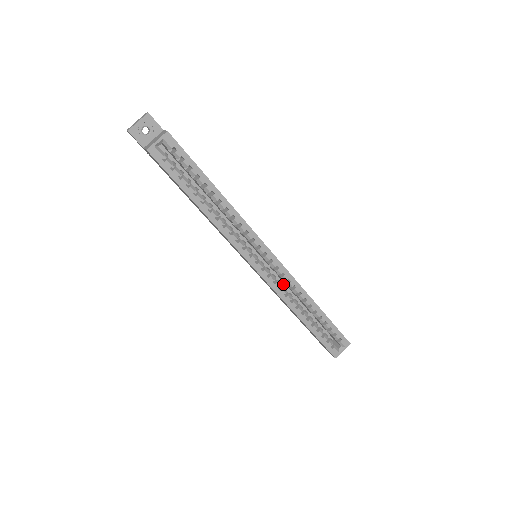
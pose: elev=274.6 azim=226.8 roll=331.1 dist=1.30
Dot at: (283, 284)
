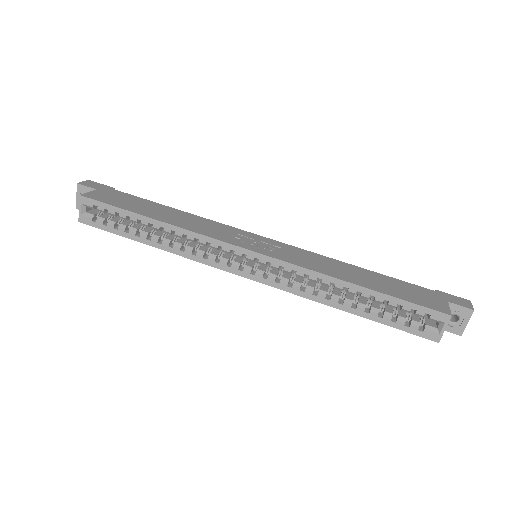
Dot at: occluded
